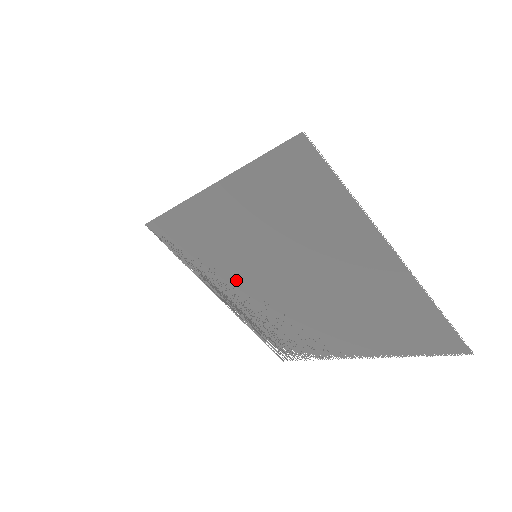
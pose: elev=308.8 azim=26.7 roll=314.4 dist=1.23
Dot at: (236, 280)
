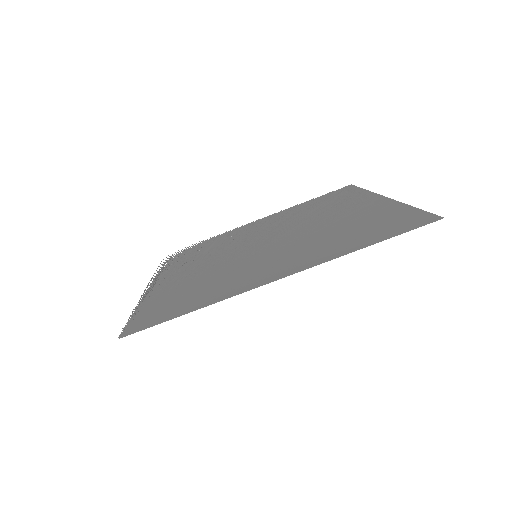
Dot at: (198, 272)
